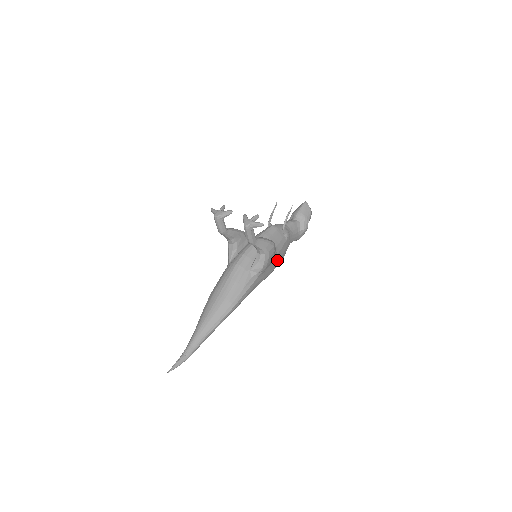
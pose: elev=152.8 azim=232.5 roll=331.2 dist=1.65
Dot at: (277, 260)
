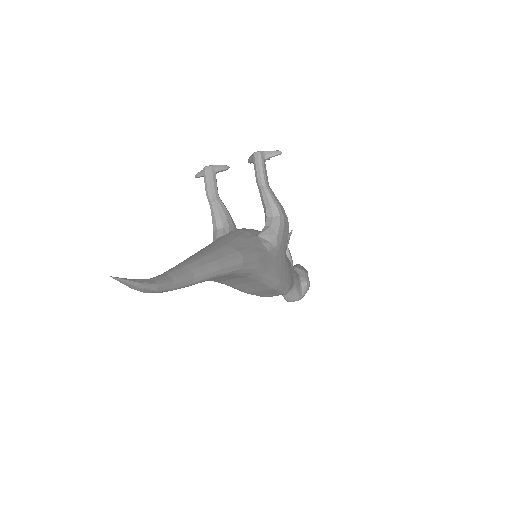
Dot at: (286, 271)
